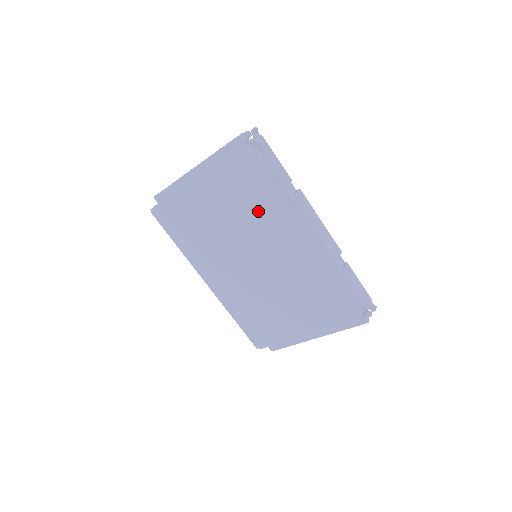
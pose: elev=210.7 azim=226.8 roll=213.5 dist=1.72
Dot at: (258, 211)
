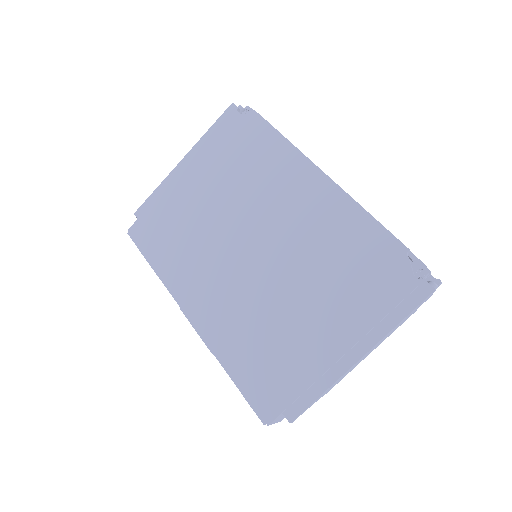
Dot at: (254, 176)
